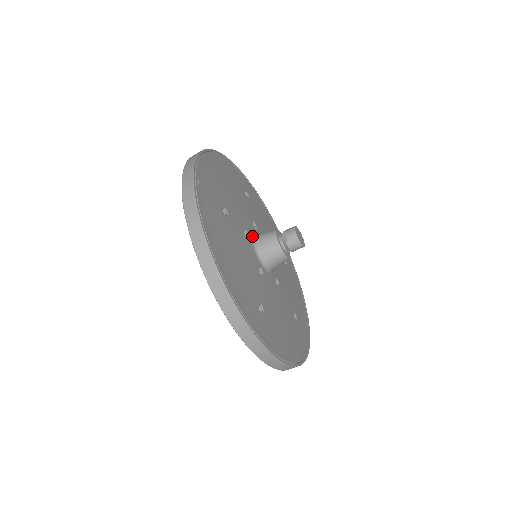
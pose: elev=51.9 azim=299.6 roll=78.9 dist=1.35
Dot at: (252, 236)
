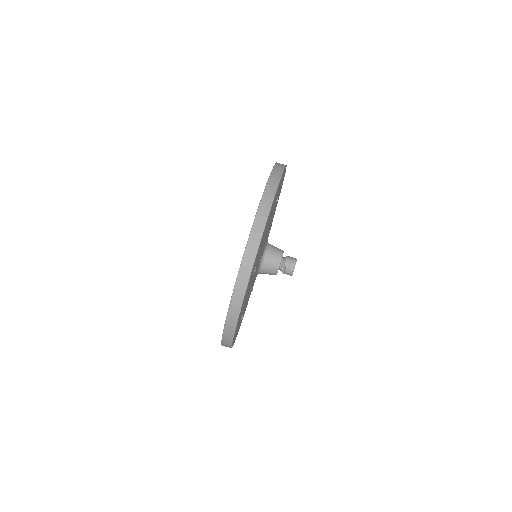
Dot at: occluded
